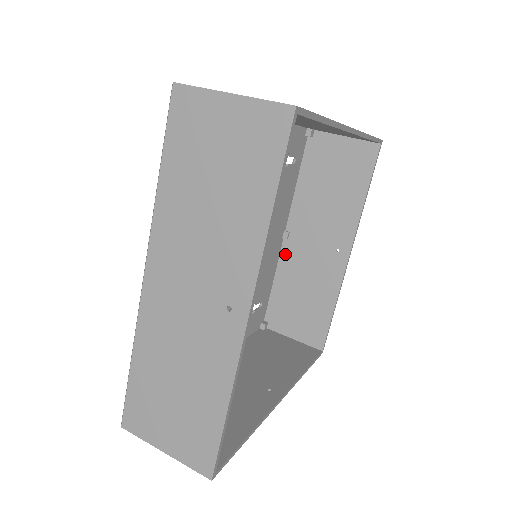
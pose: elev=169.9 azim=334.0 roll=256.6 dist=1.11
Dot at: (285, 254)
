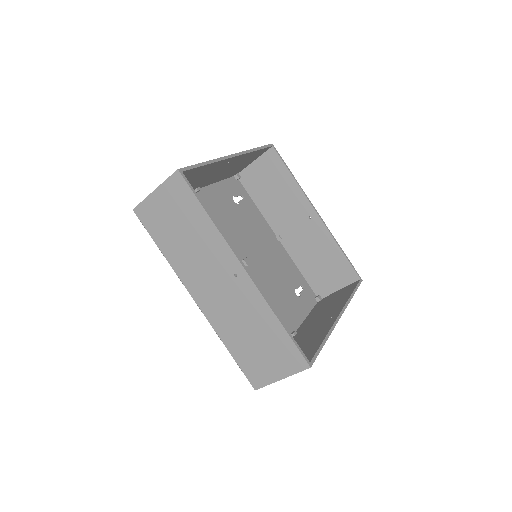
Dot at: (289, 248)
